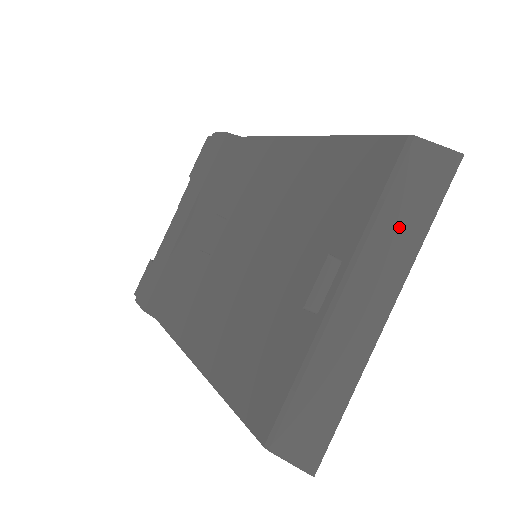
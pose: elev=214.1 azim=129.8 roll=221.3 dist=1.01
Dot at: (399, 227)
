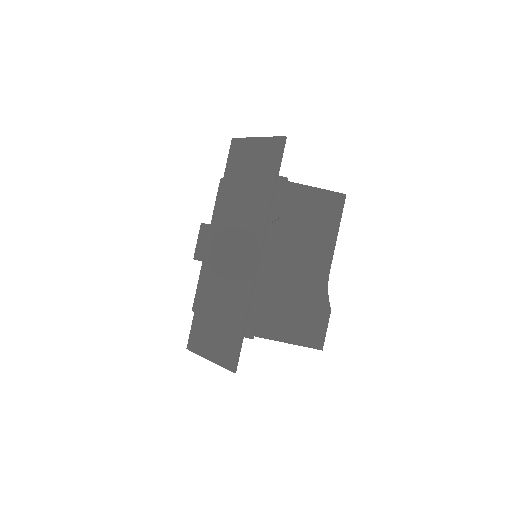
Dot at: (244, 195)
